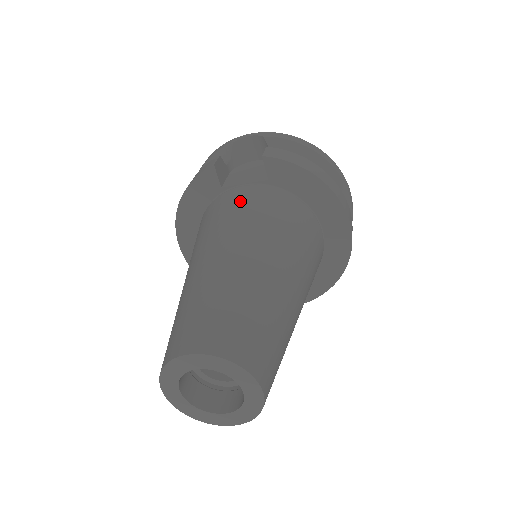
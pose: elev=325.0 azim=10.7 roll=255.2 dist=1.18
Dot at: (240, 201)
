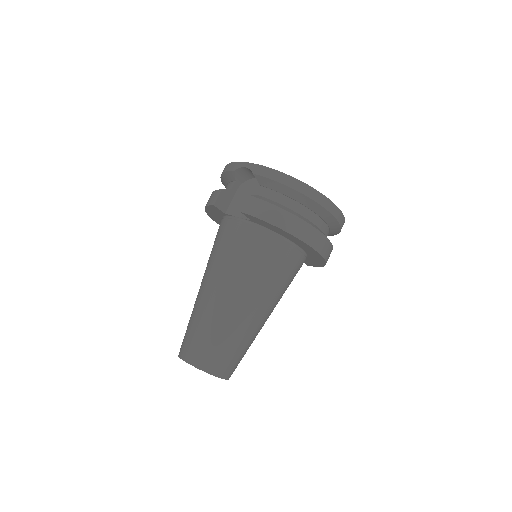
Dot at: (230, 238)
